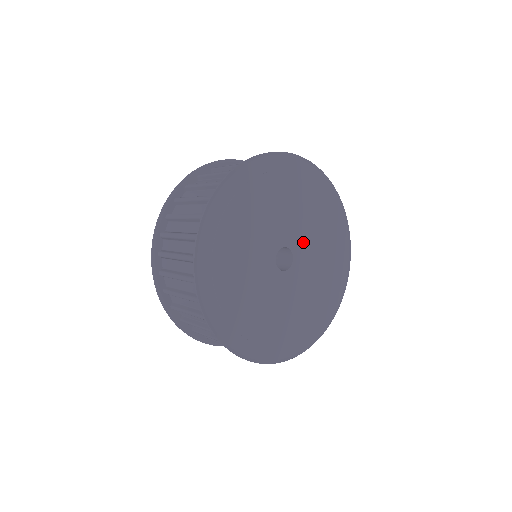
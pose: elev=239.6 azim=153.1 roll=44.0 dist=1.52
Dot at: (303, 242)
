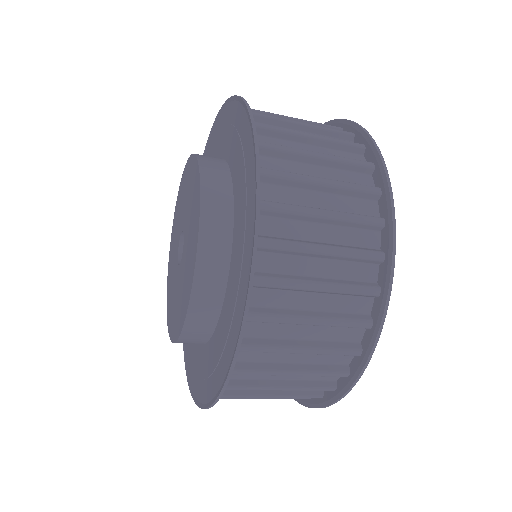
Dot at: occluded
